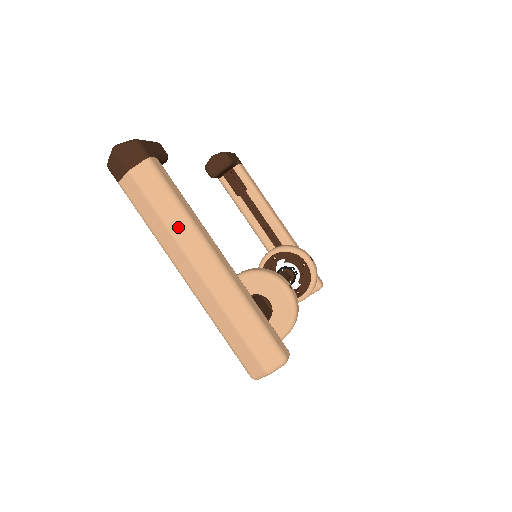
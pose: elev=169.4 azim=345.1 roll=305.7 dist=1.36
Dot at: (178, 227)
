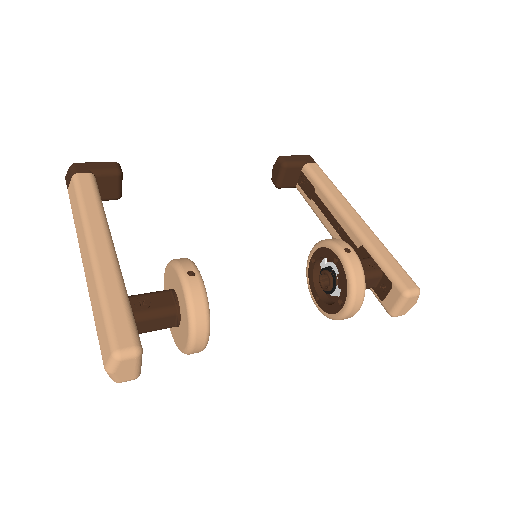
Dot at: (78, 226)
